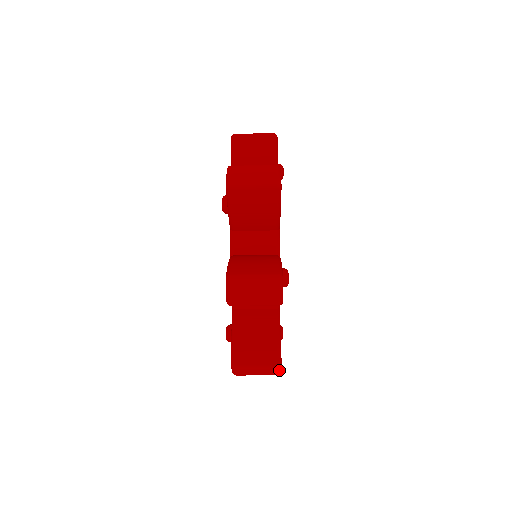
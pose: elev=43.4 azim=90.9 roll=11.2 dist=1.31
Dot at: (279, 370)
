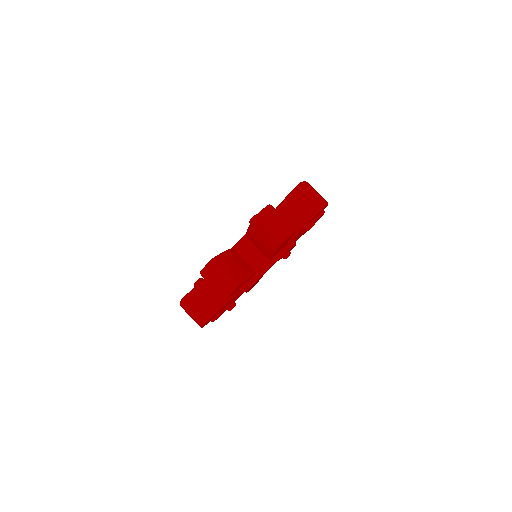
Dot at: (290, 234)
